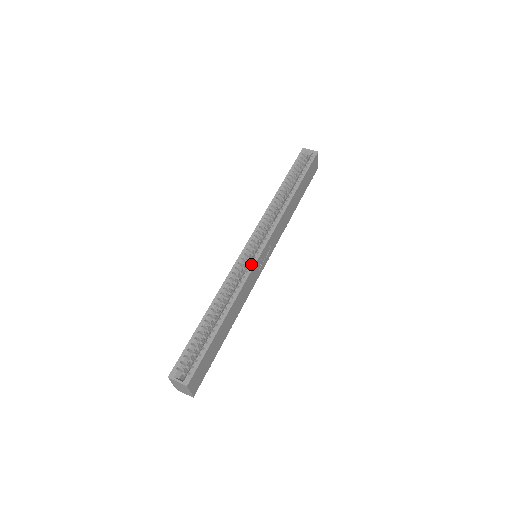
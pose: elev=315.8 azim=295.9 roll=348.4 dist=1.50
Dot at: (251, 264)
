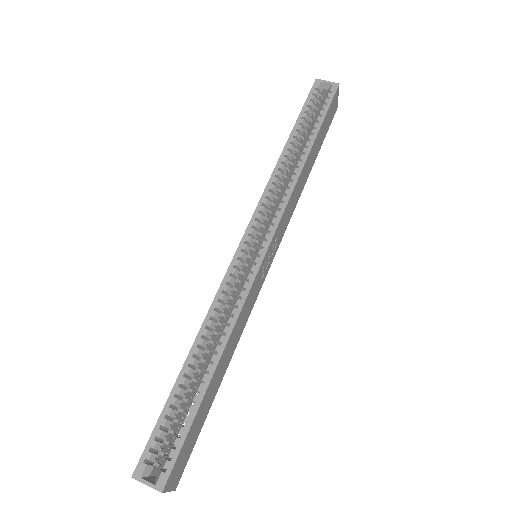
Dot at: (250, 276)
